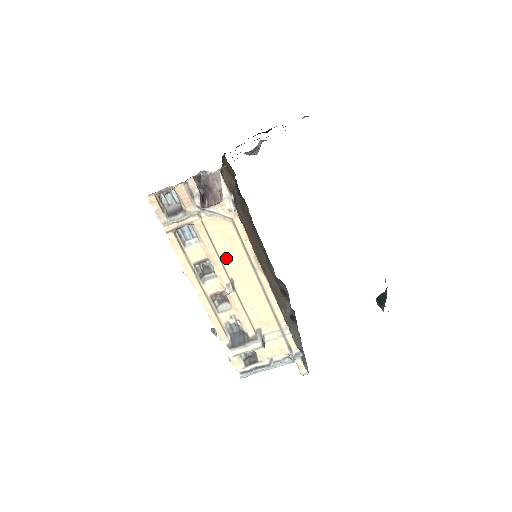
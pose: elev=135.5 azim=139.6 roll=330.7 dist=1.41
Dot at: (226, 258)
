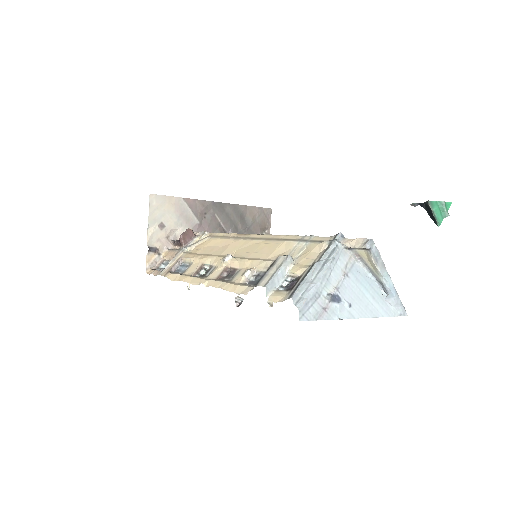
Dot at: (216, 252)
